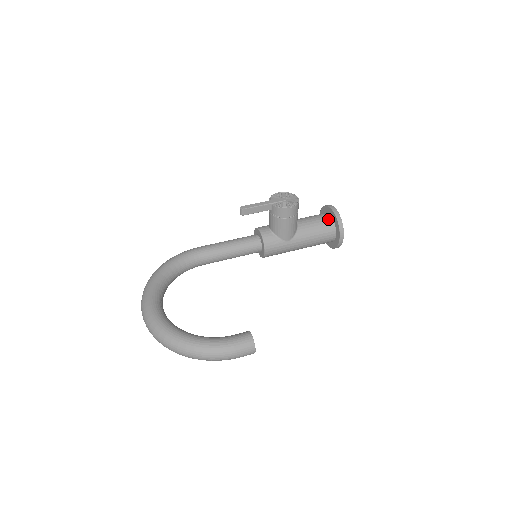
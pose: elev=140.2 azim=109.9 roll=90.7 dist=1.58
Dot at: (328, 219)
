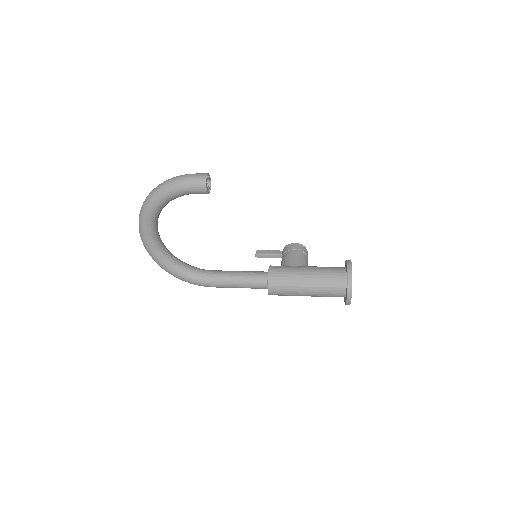
Dot at: occluded
